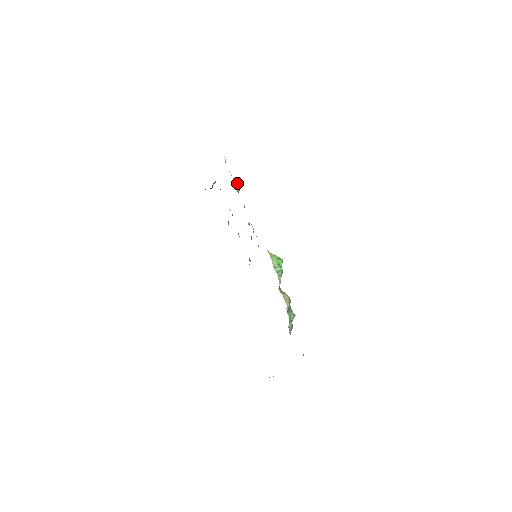
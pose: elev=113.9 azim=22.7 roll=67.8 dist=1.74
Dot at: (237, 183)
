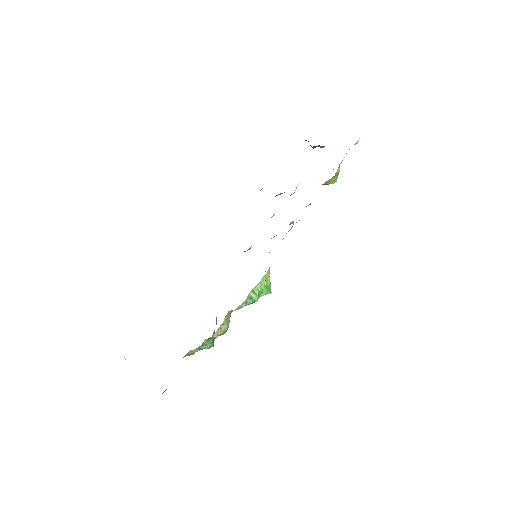
Dot at: (335, 176)
